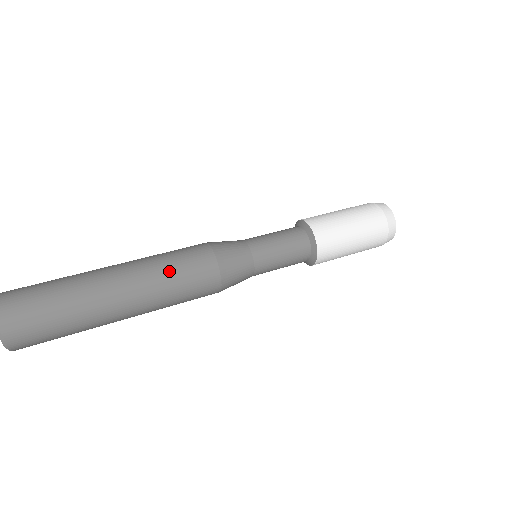
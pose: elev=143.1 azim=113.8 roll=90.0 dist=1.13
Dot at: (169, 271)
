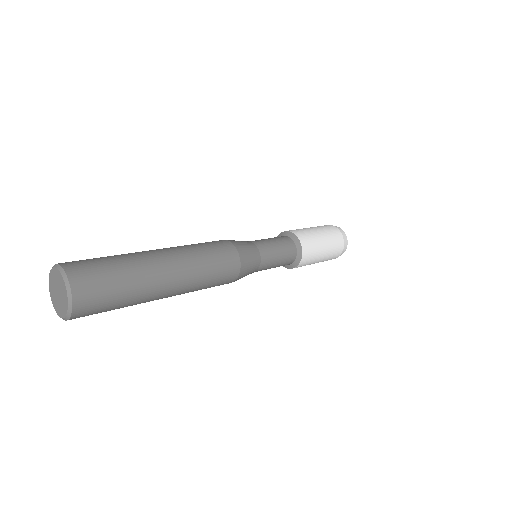
Dot at: (204, 255)
